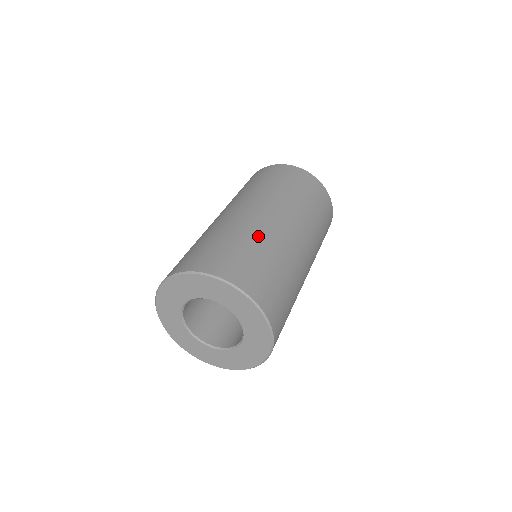
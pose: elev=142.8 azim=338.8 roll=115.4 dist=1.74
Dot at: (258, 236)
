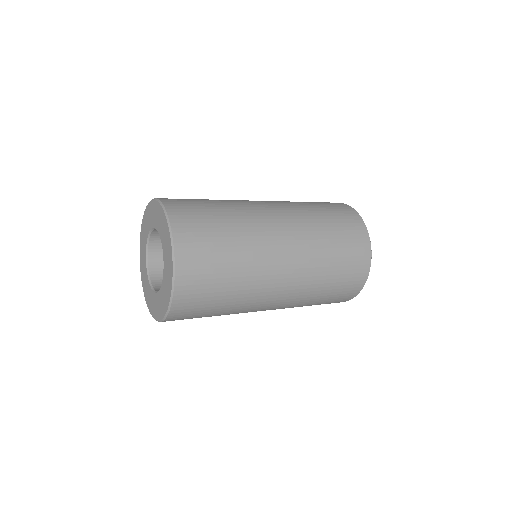
Dot at: occluded
